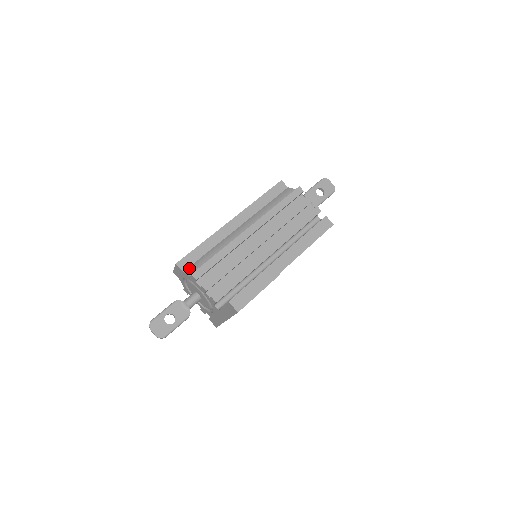
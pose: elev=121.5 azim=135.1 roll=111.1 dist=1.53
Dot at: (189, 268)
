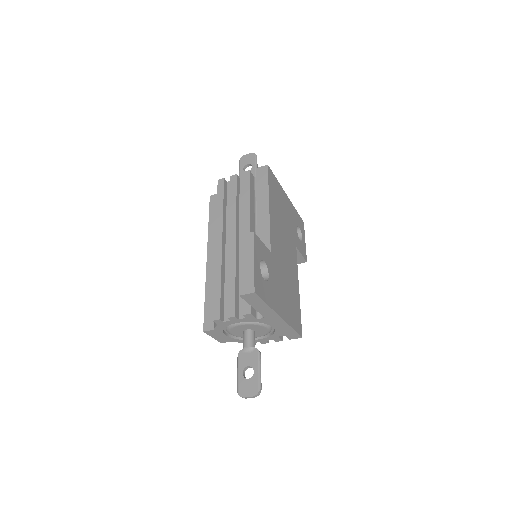
Dot at: (214, 322)
